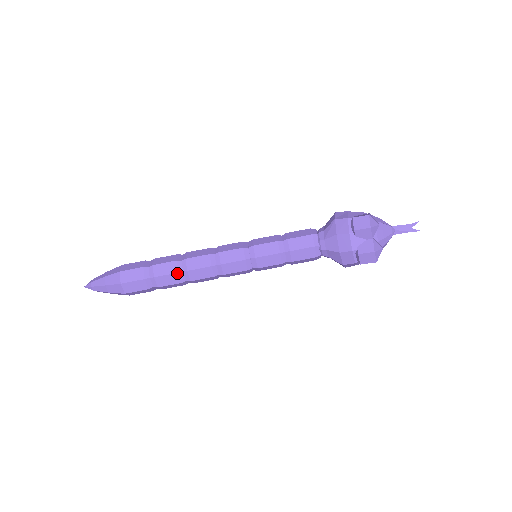
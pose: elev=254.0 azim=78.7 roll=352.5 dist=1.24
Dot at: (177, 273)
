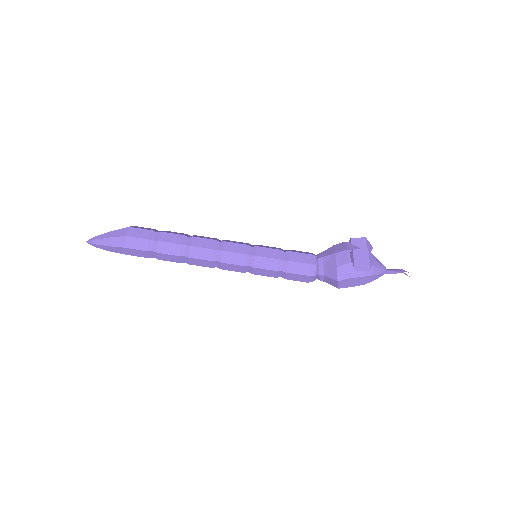
Dot at: (183, 235)
